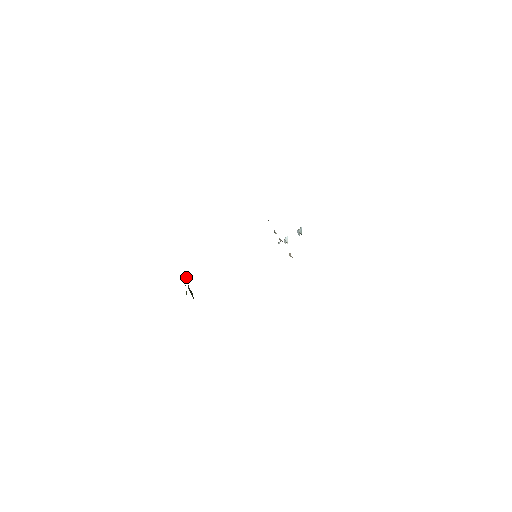
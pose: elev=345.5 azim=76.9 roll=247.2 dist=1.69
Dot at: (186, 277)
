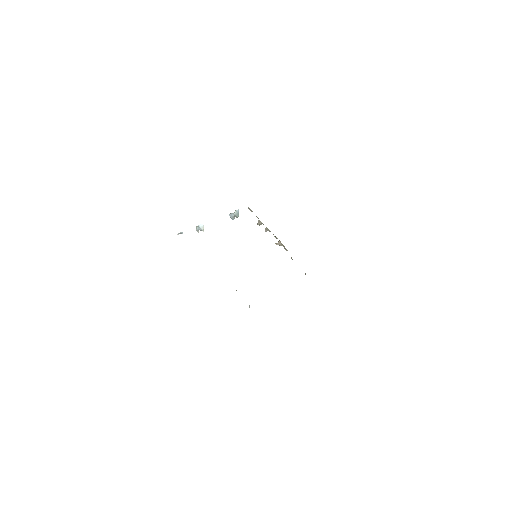
Dot at: occluded
